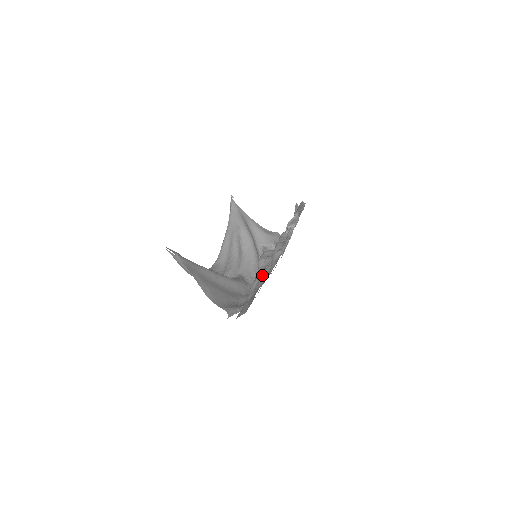
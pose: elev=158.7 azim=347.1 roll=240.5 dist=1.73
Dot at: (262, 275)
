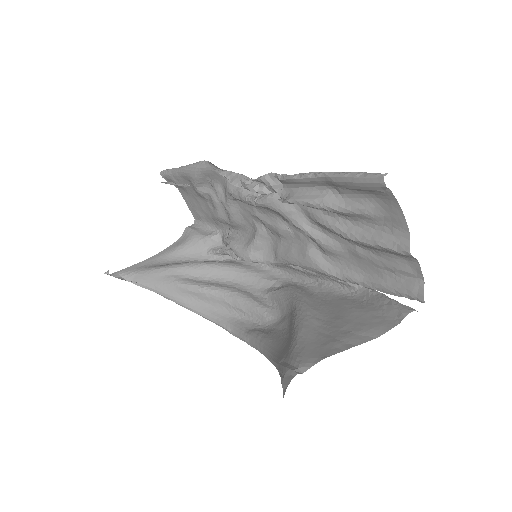
Dot at: (357, 237)
